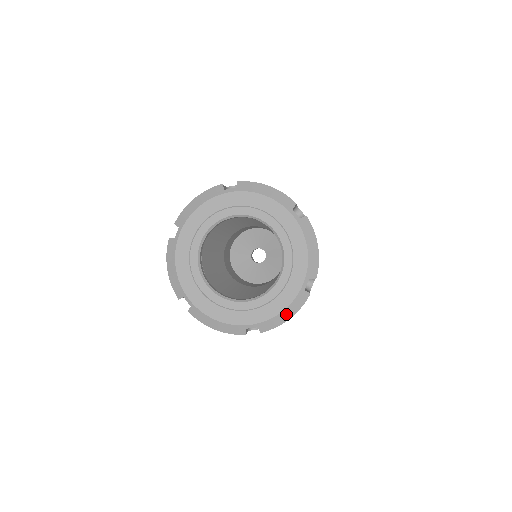
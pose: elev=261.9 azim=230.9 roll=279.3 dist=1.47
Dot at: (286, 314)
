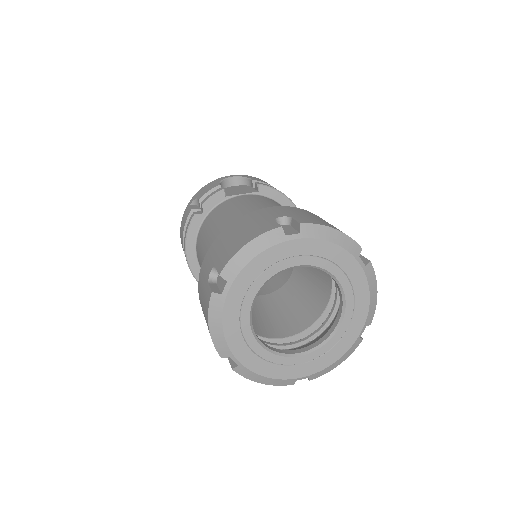
Dot at: (373, 295)
